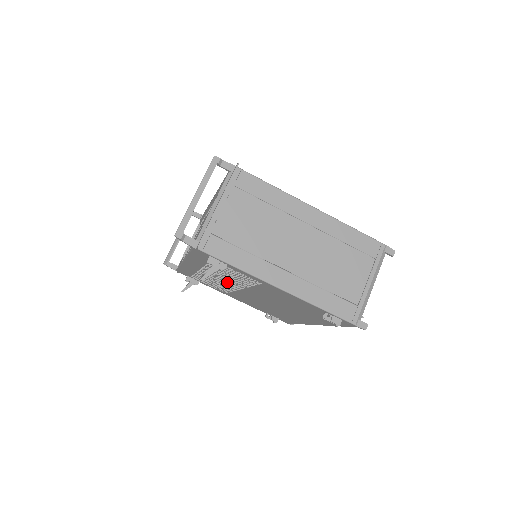
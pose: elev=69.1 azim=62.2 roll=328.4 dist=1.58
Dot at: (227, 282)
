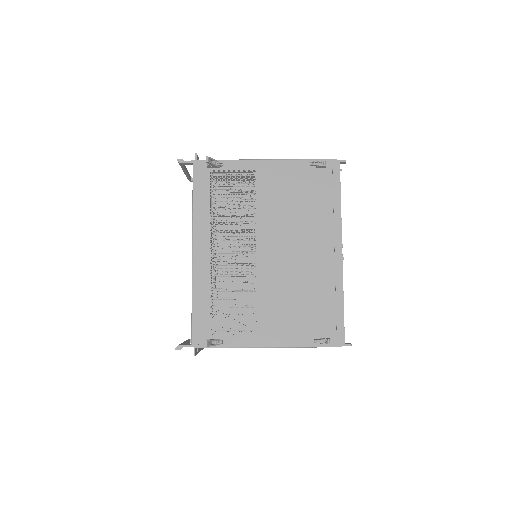
Dot at: occluded
